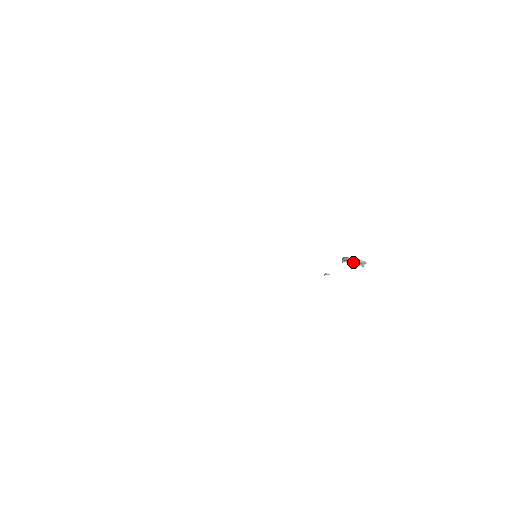
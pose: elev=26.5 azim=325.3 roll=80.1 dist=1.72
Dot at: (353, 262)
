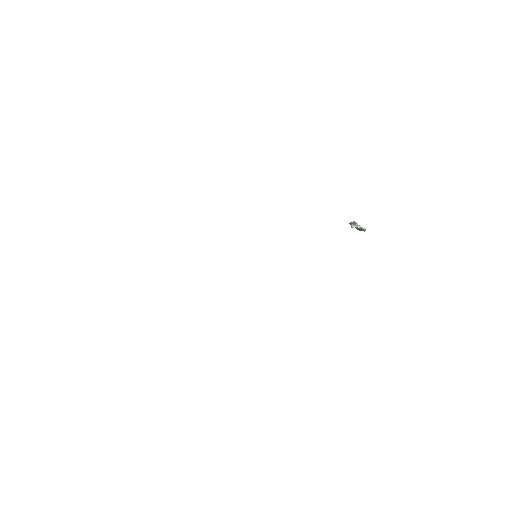
Dot at: (359, 225)
